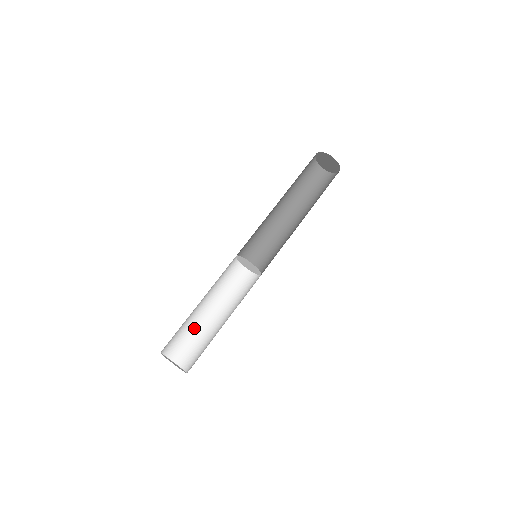
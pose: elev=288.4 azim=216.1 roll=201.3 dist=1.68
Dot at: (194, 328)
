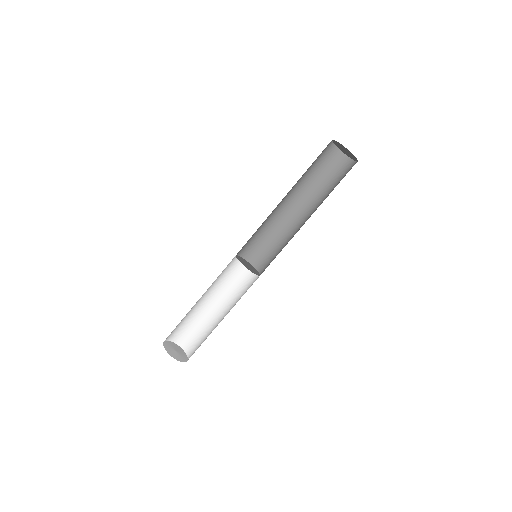
Dot at: (197, 317)
